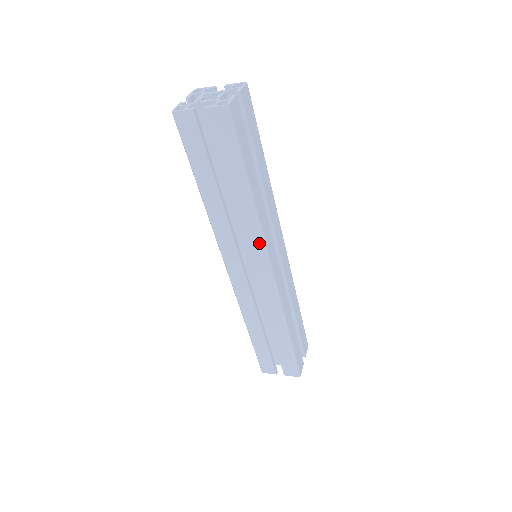
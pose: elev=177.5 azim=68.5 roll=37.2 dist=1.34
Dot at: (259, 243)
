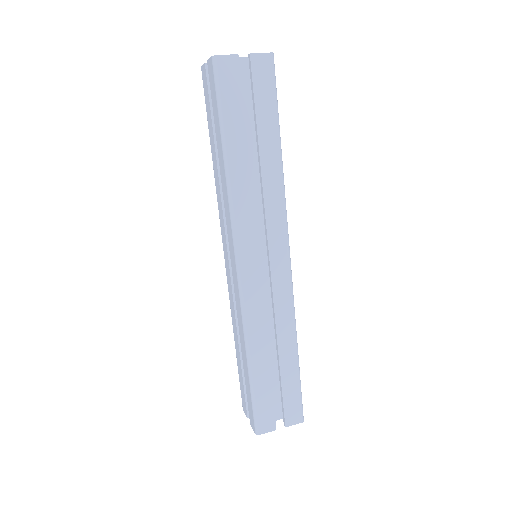
Dot at: (282, 217)
